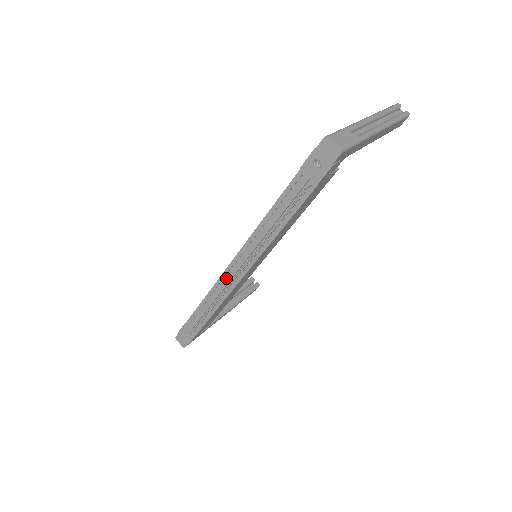
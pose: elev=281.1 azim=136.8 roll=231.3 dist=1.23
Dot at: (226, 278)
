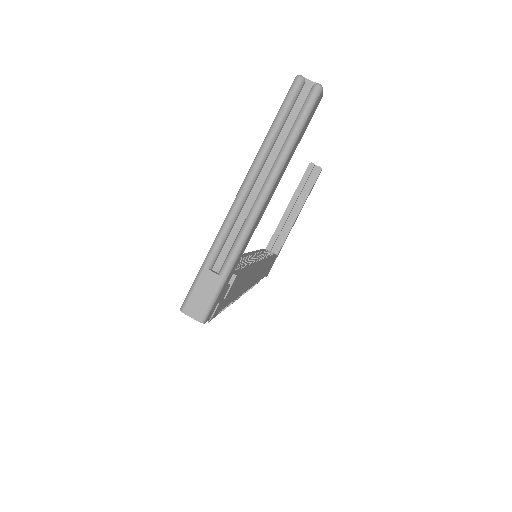
Dot at: occluded
